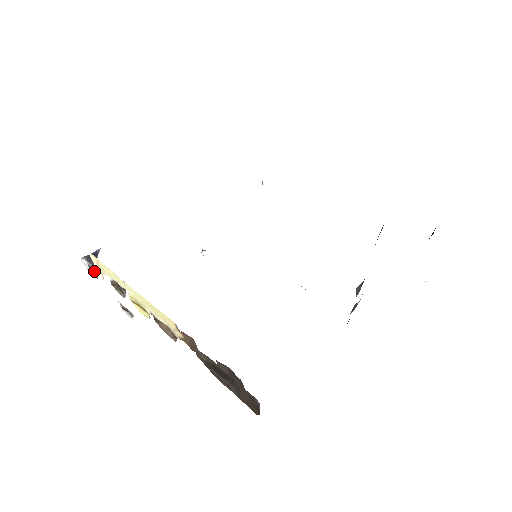
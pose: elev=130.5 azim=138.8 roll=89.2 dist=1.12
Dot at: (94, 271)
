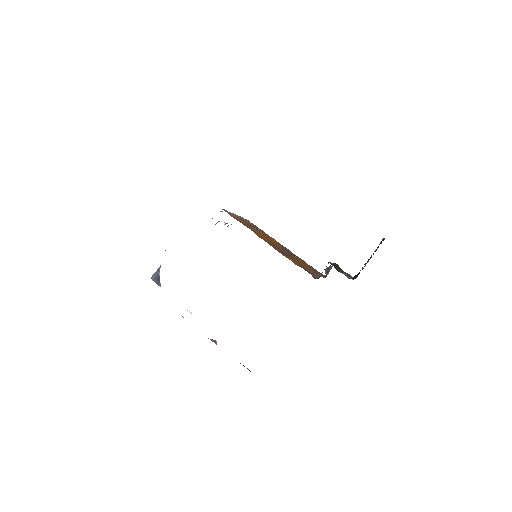
Dot at: occluded
